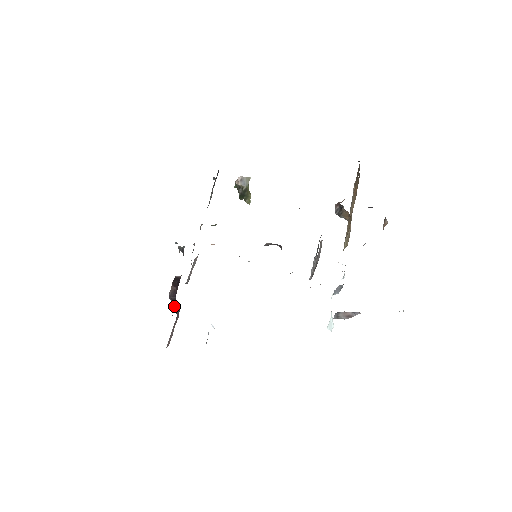
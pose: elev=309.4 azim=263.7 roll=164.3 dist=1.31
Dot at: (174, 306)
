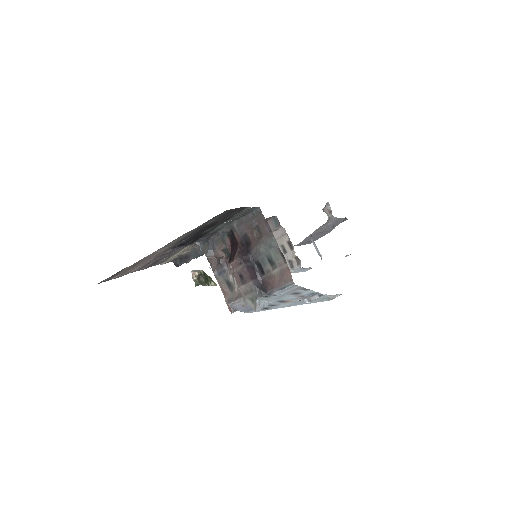
Dot at: (256, 285)
